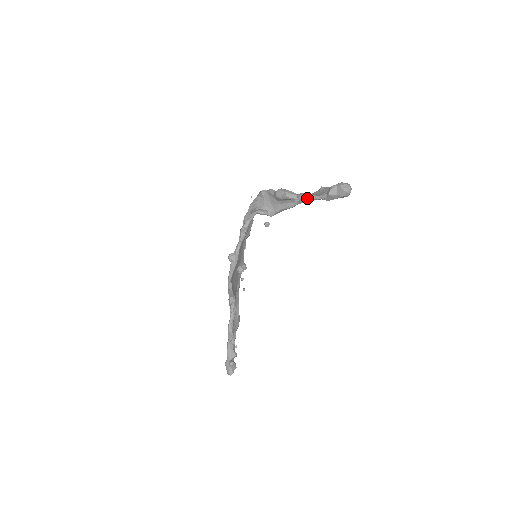
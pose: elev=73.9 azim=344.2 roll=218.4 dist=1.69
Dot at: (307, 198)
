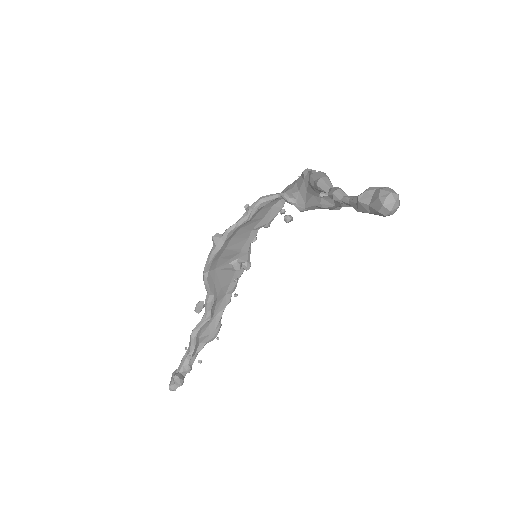
Dot at: (333, 195)
